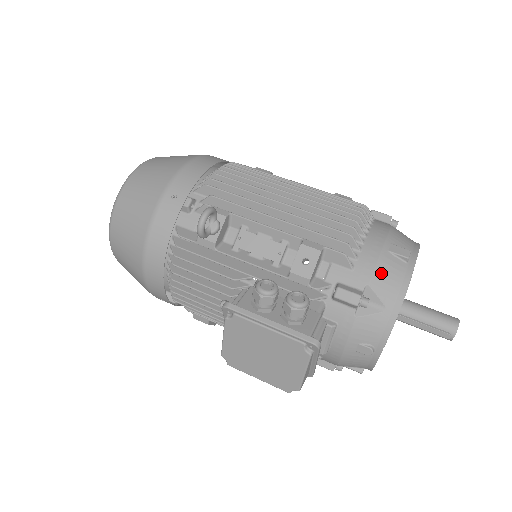
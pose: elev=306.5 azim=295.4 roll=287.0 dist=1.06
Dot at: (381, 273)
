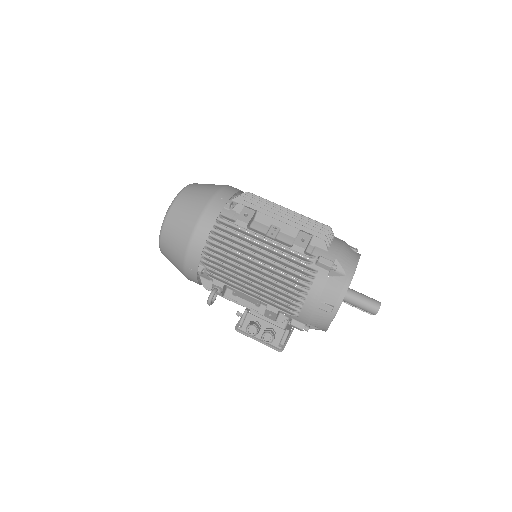
Dot at: (314, 319)
